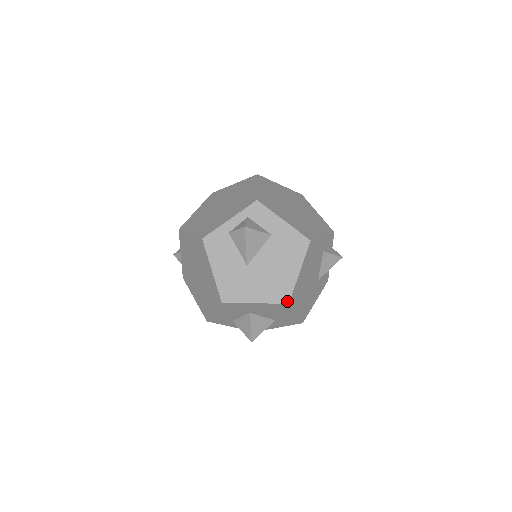
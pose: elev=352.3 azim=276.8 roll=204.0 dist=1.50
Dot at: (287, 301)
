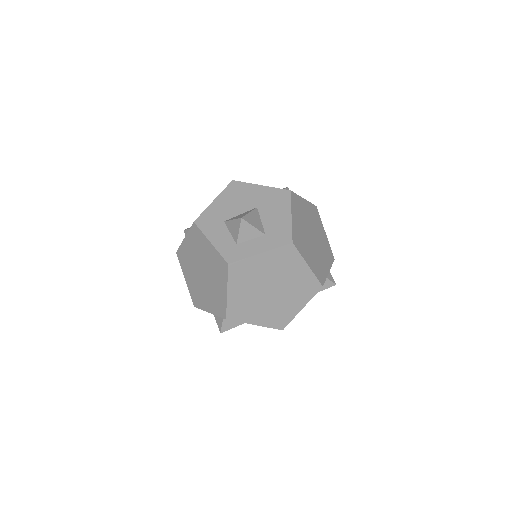
Dot at: occluded
